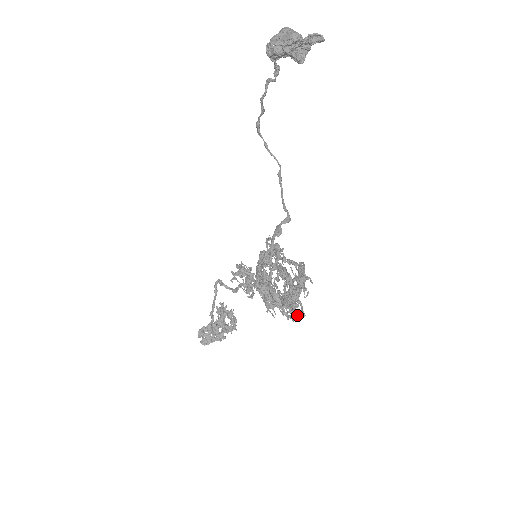
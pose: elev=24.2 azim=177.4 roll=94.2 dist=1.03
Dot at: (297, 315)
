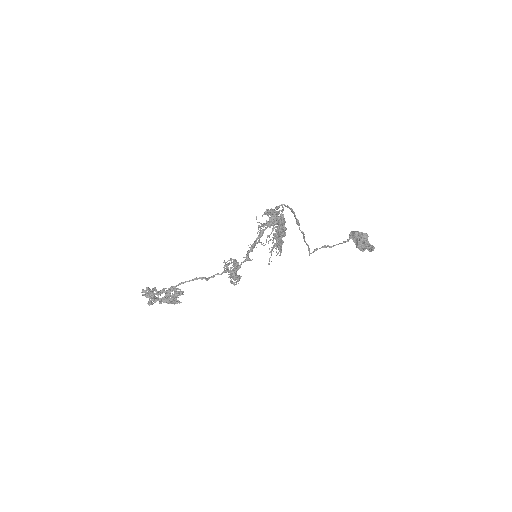
Dot at: (272, 222)
